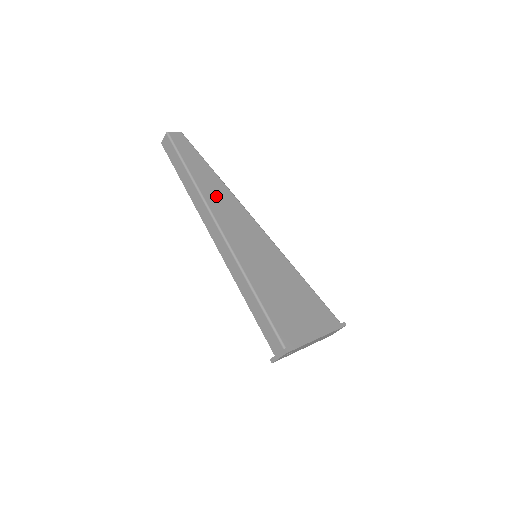
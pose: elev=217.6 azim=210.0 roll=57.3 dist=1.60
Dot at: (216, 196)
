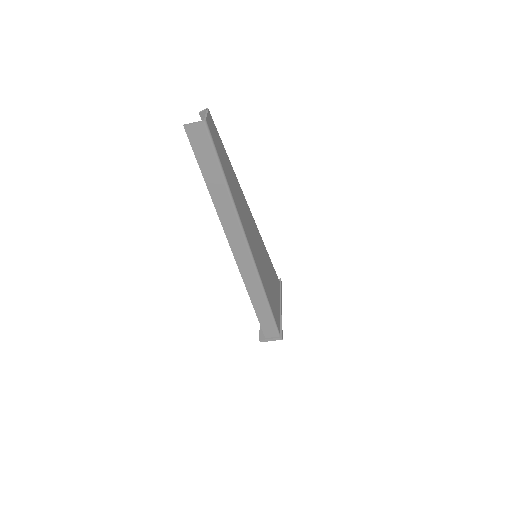
Dot at: (240, 204)
